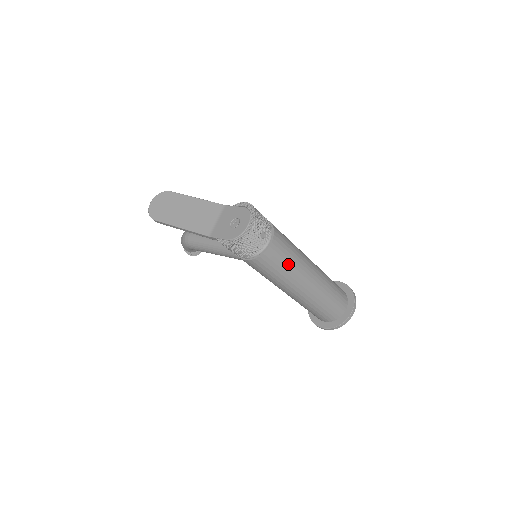
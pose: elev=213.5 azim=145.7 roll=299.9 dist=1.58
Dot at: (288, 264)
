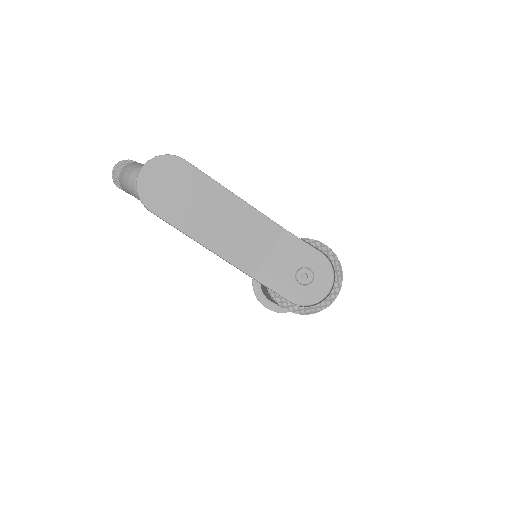
Dot at: occluded
